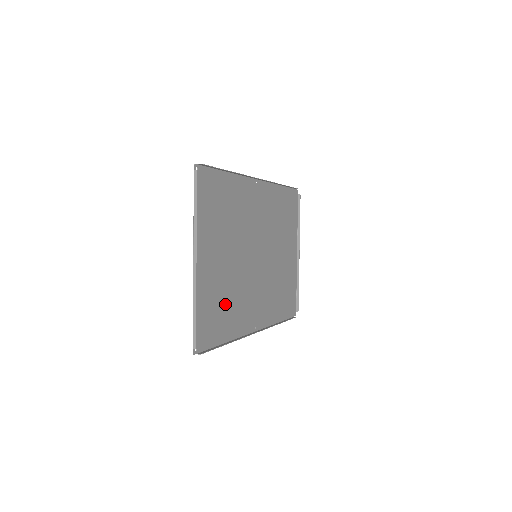
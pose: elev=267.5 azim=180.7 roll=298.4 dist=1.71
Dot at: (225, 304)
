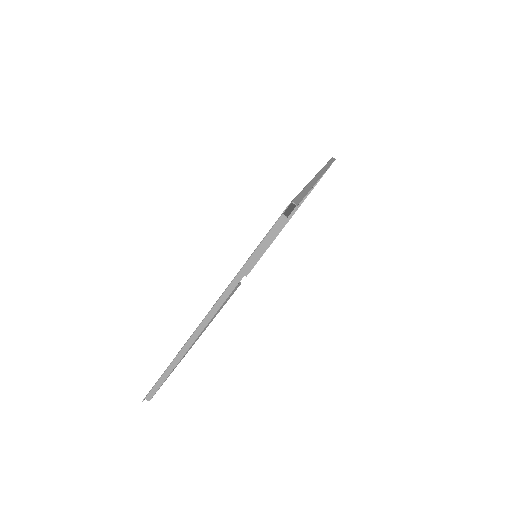
Dot at: occluded
